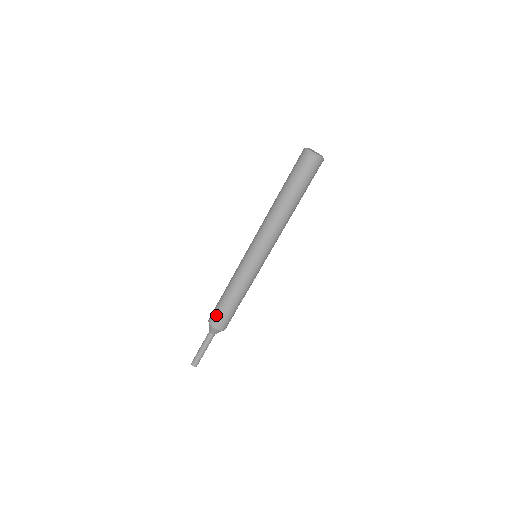
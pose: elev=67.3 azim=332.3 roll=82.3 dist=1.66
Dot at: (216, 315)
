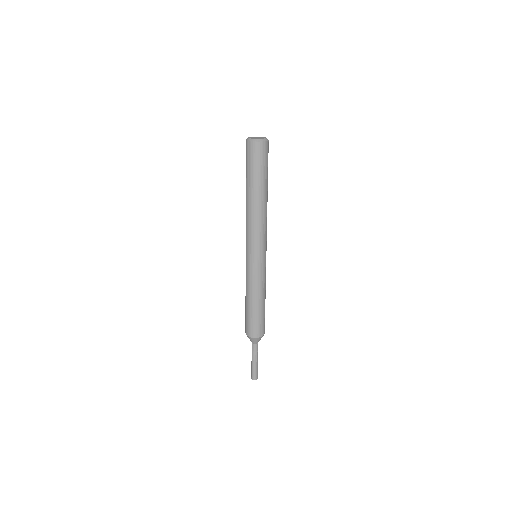
Dot at: (253, 327)
